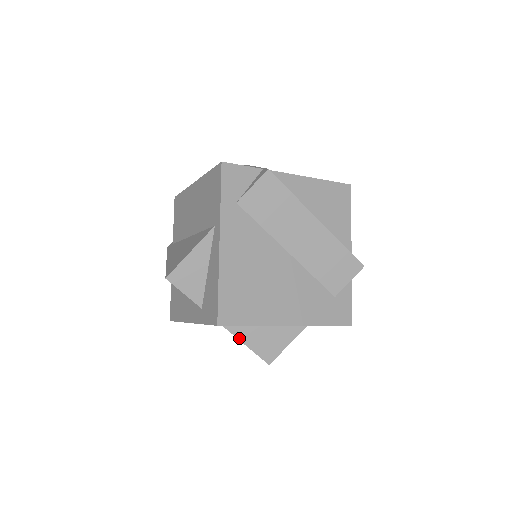
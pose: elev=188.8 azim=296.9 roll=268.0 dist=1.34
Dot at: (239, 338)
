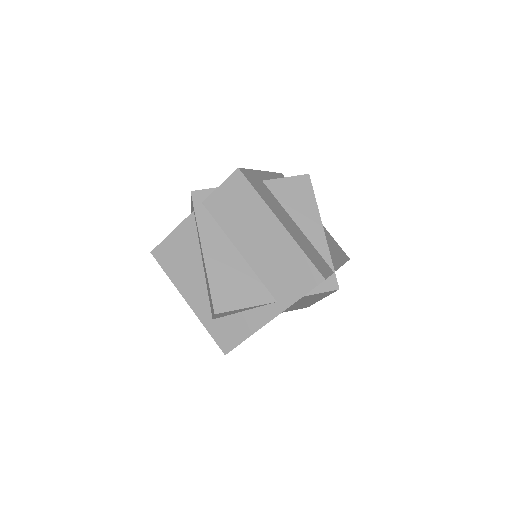
Dot at: occluded
